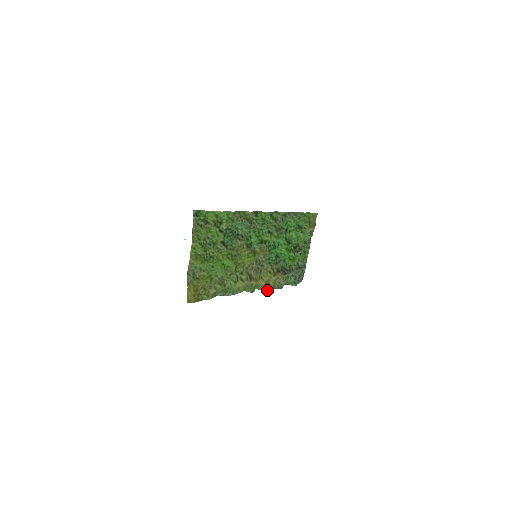
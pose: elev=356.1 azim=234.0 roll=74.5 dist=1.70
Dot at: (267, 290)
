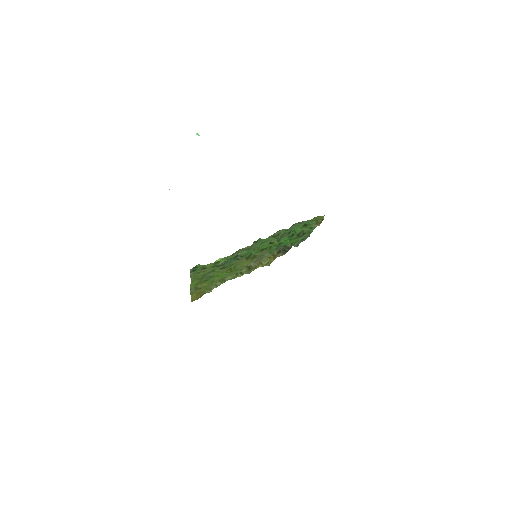
Dot at: occluded
